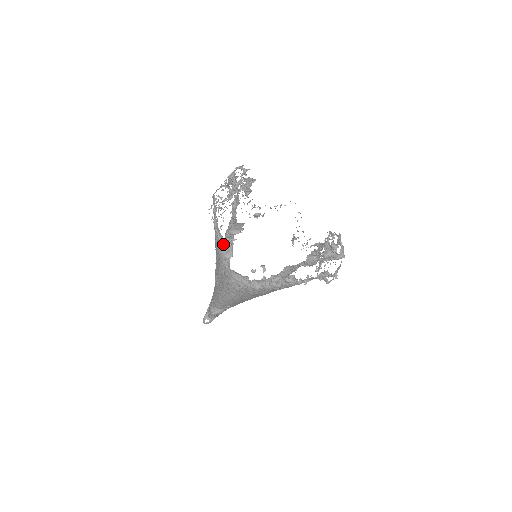
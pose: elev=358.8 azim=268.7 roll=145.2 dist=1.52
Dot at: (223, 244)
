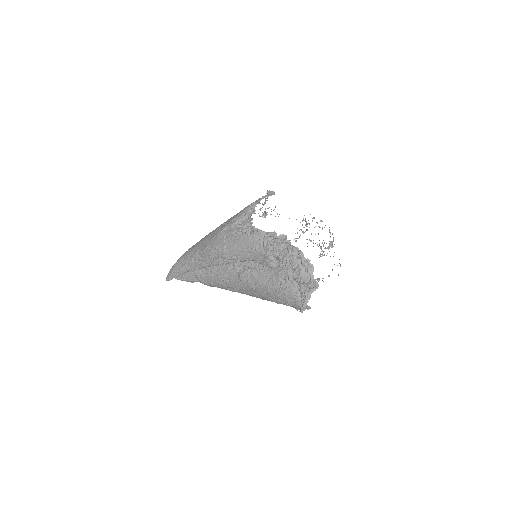
Dot at: occluded
